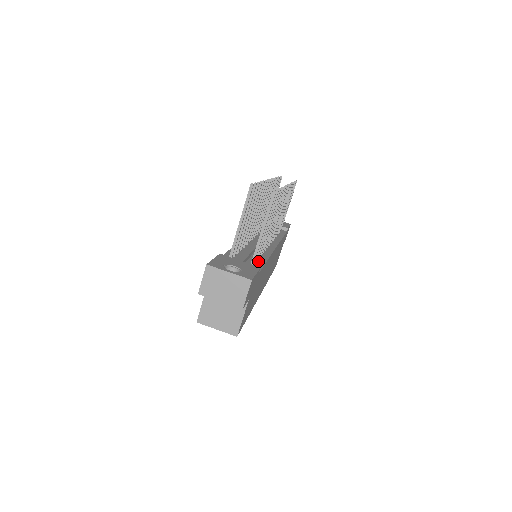
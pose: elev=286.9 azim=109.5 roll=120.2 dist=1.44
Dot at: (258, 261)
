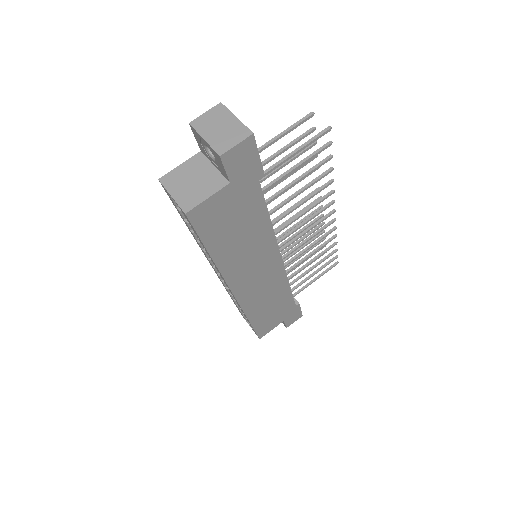
Dot at: occluded
